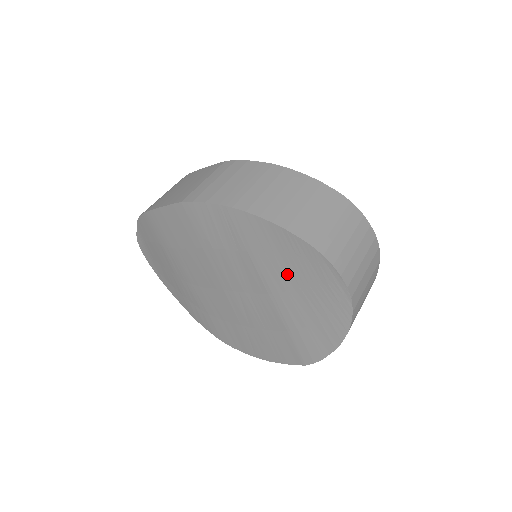
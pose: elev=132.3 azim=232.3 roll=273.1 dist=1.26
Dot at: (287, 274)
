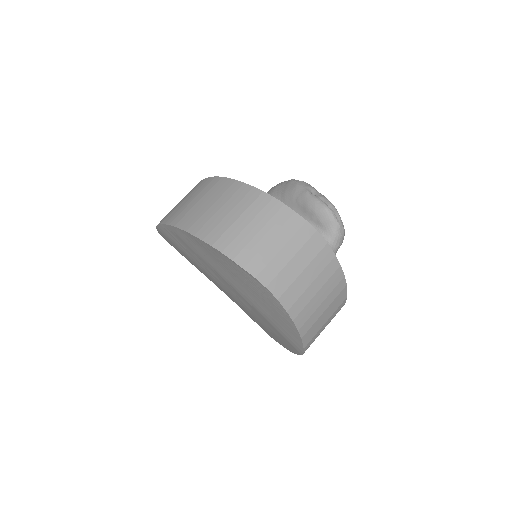
Dot at: (226, 272)
